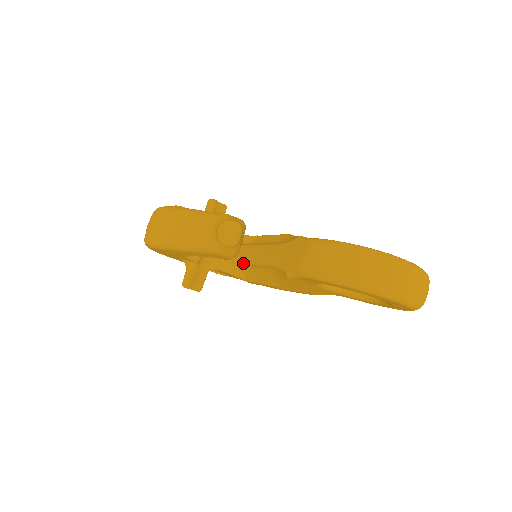
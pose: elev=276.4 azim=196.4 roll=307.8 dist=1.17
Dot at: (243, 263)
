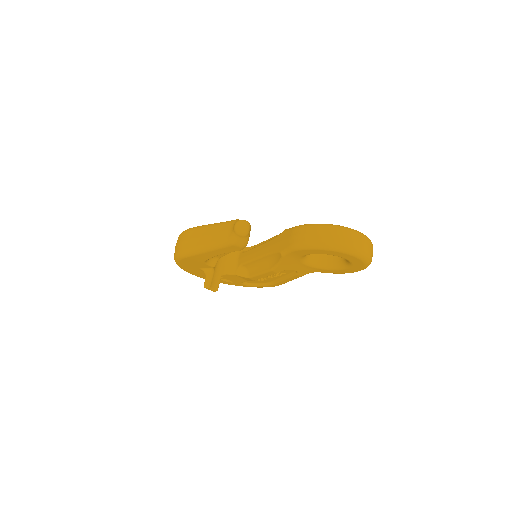
Dot at: (247, 263)
